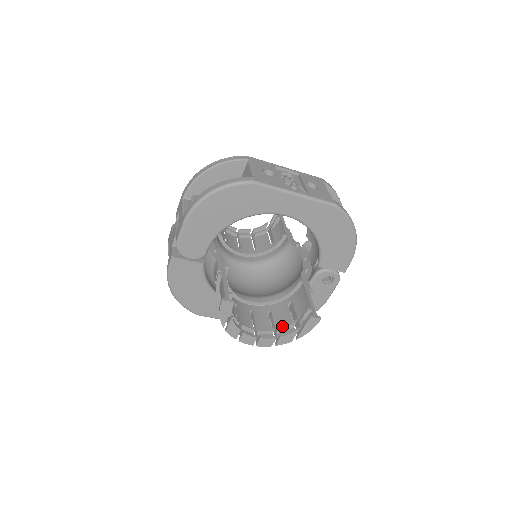
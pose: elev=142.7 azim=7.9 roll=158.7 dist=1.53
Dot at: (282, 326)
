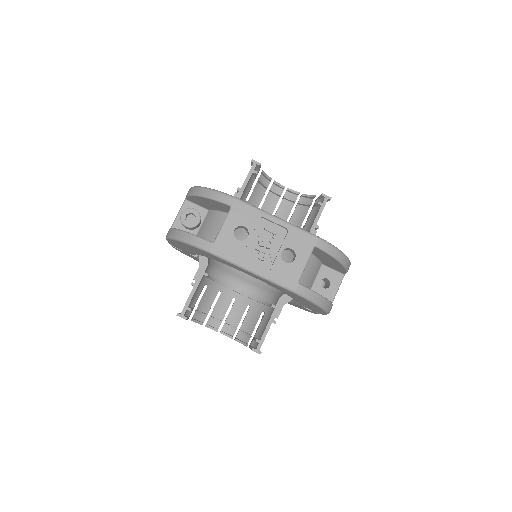
Dot at: (242, 332)
